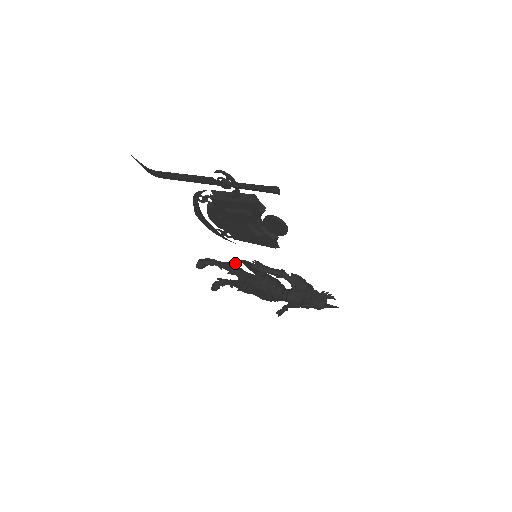
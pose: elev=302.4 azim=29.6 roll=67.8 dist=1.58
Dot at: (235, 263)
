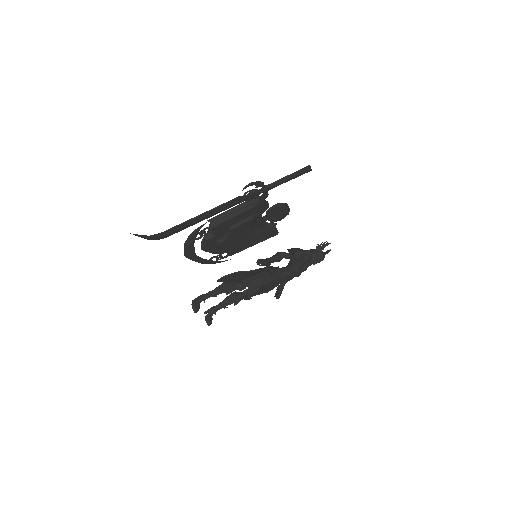
Dot at: (225, 282)
